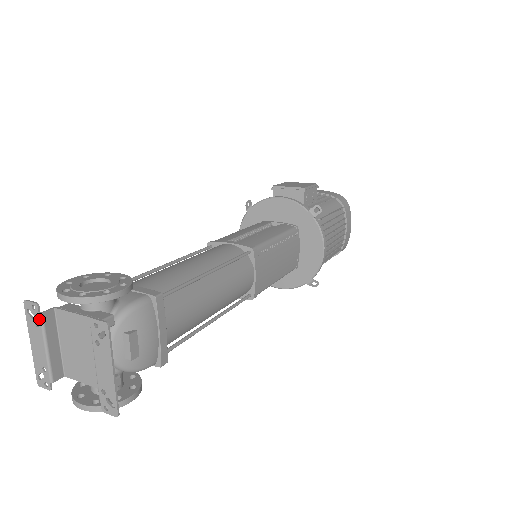
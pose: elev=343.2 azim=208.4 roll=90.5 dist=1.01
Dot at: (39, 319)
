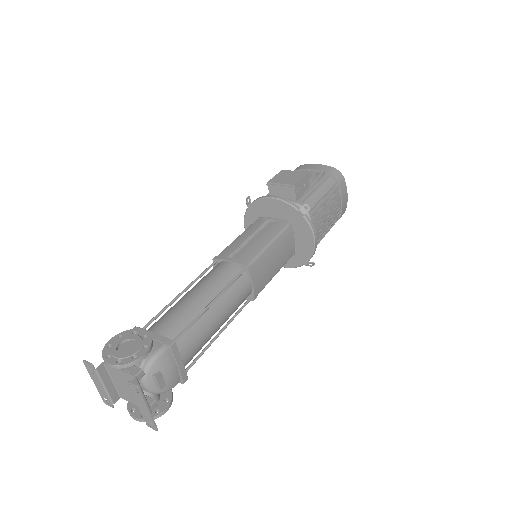
Dot at: (95, 372)
